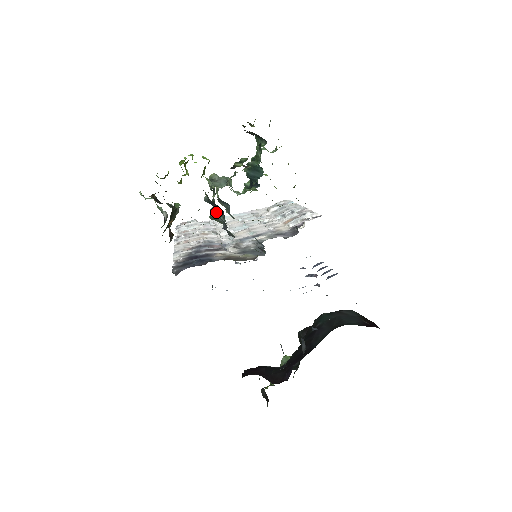
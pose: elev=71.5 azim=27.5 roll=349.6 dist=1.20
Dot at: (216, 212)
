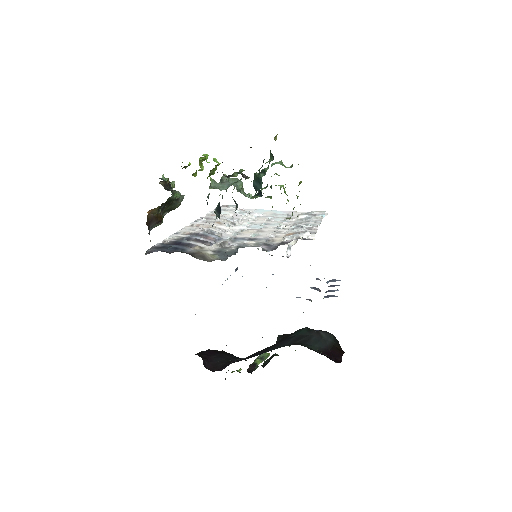
Dot at: (218, 209)
